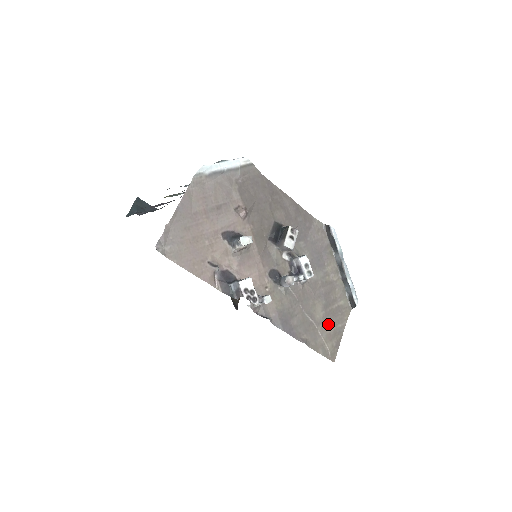
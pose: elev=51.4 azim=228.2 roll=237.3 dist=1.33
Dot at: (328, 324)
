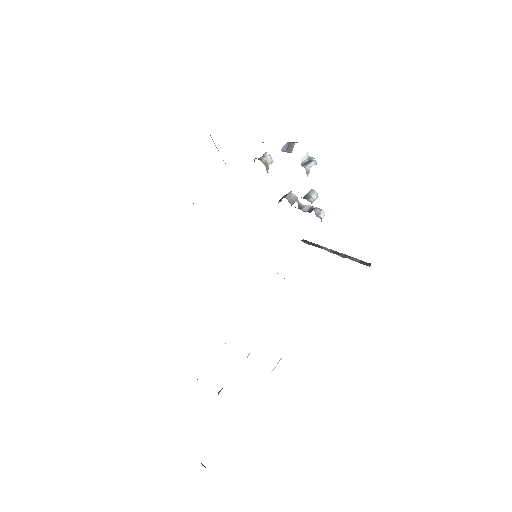
Dot at: occluded
